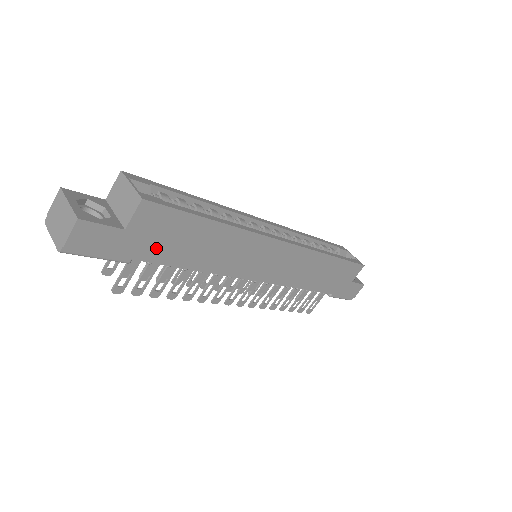
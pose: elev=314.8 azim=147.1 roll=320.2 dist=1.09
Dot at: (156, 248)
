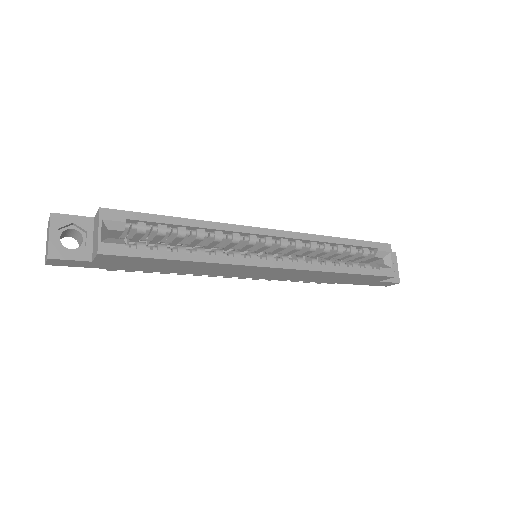
Dot at: (128, 266)
